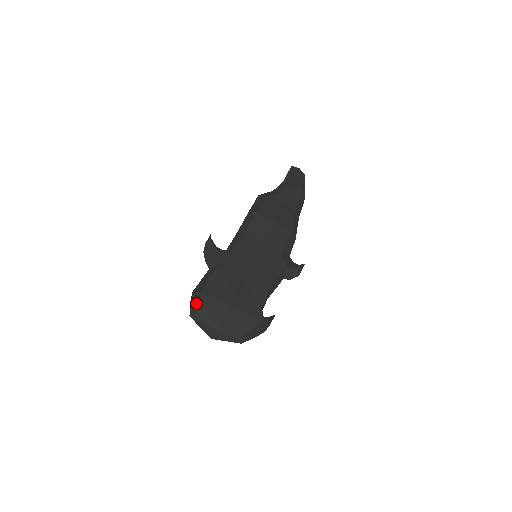
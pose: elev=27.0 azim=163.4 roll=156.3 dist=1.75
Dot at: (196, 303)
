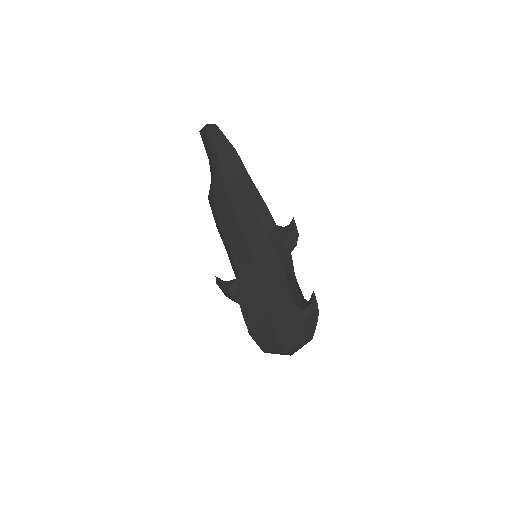
Dot at: occluded
